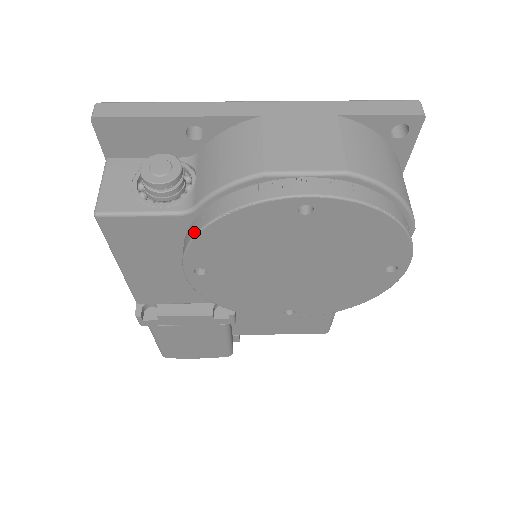
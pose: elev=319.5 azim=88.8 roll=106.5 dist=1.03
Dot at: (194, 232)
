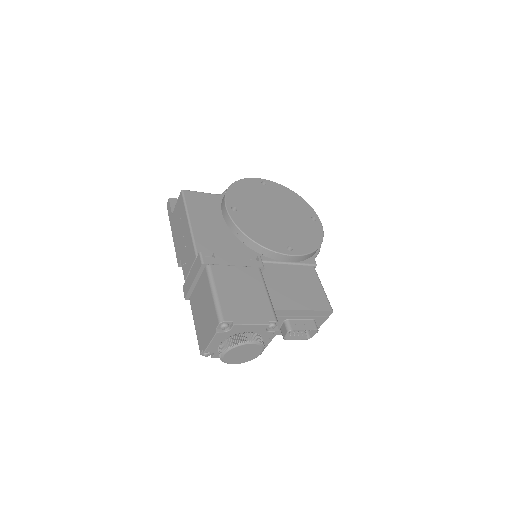
Dot at: (227, 190)
